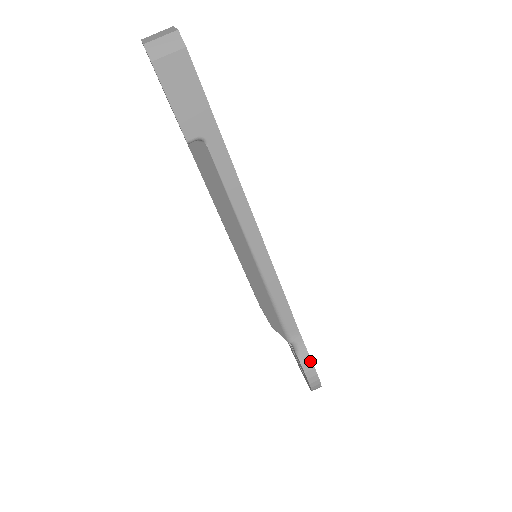
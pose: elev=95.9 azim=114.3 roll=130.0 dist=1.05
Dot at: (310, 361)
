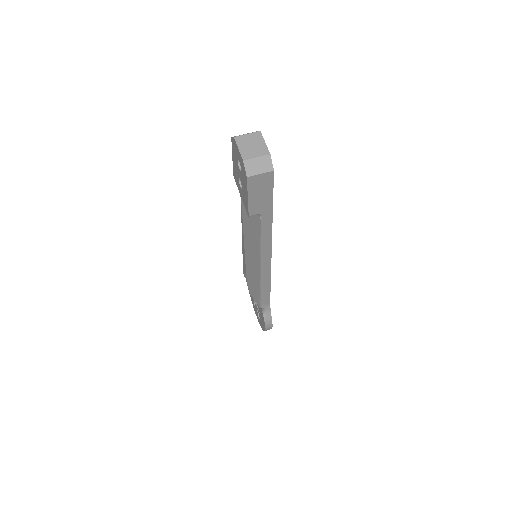
Dot at: (271, 319)
